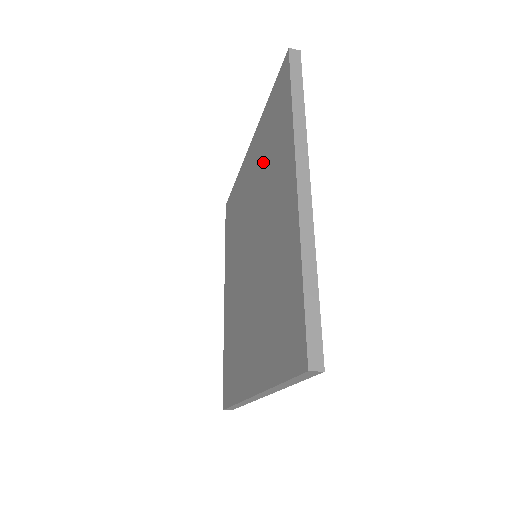
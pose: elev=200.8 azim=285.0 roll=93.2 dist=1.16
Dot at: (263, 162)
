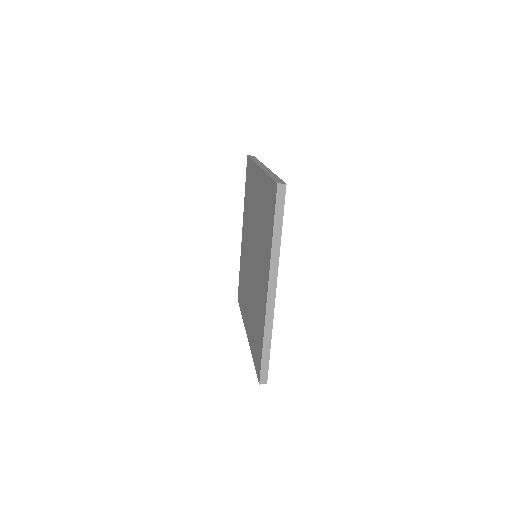
Dot at: (248, 211)
